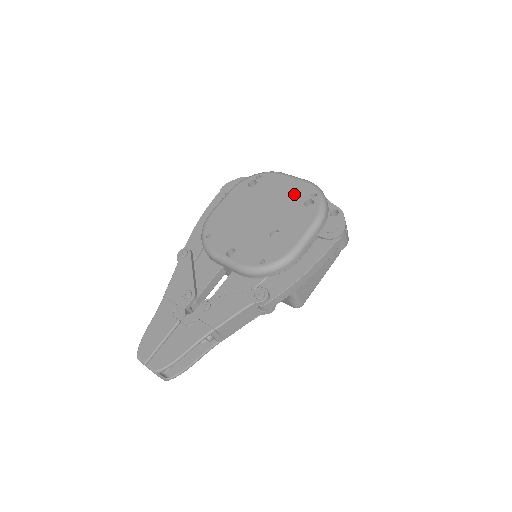
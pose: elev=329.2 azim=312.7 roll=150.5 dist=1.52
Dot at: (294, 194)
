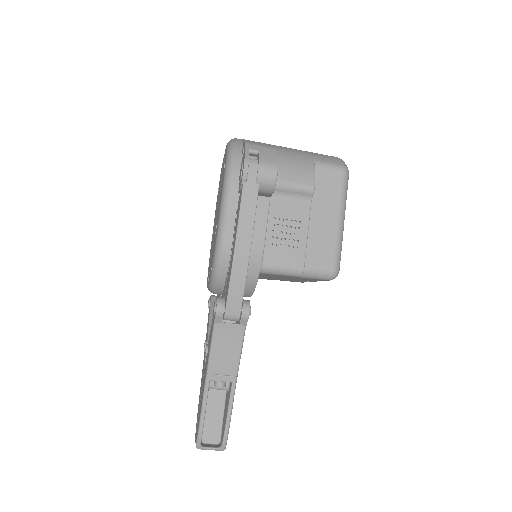
Dot at: occluded
